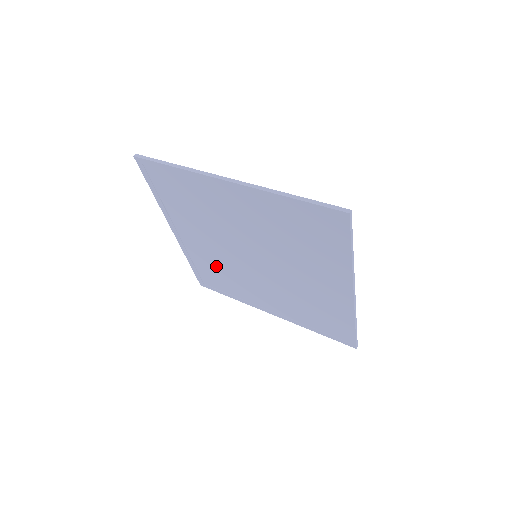
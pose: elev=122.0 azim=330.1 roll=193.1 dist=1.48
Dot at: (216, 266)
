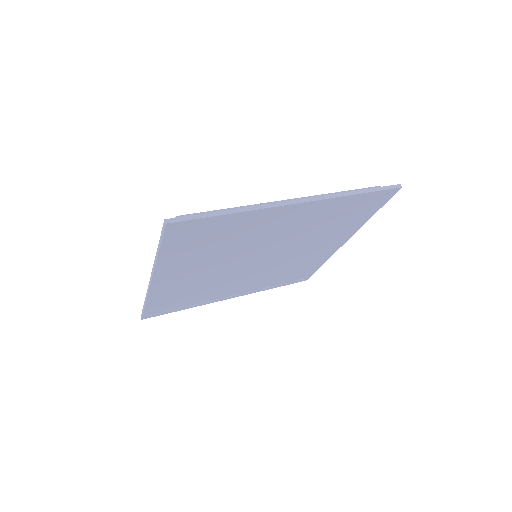
Dot at: (191, 289)
